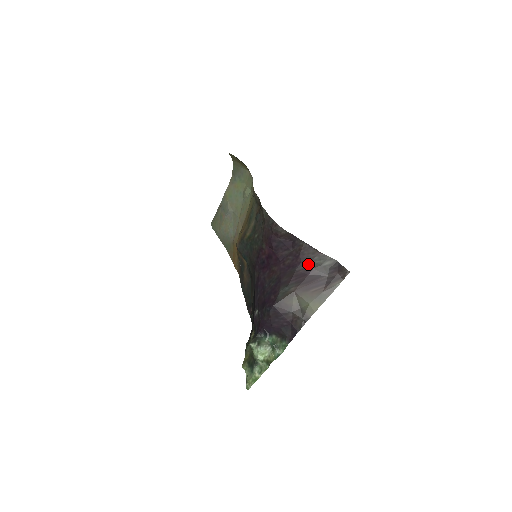
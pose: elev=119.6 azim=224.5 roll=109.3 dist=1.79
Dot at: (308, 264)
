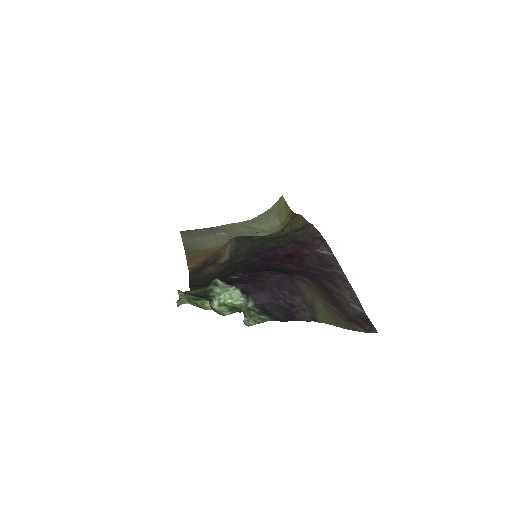
Dot at: (337, 289)
